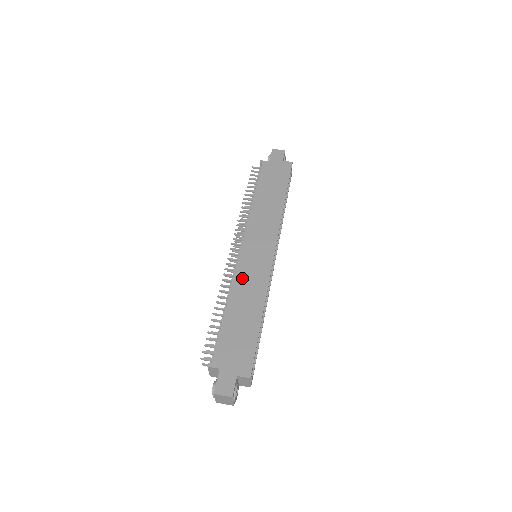
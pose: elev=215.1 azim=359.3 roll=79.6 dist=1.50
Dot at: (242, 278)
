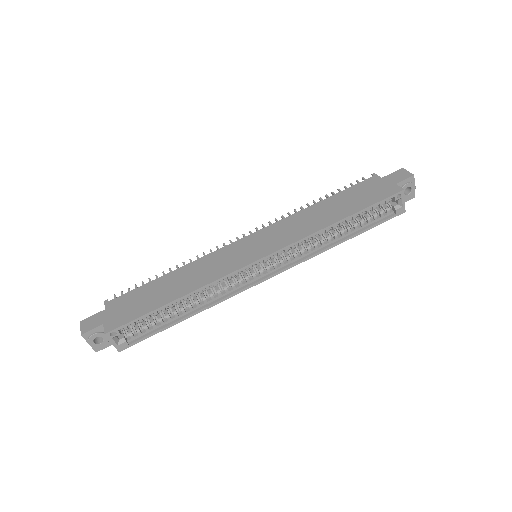
Dot at: (210, 260)
